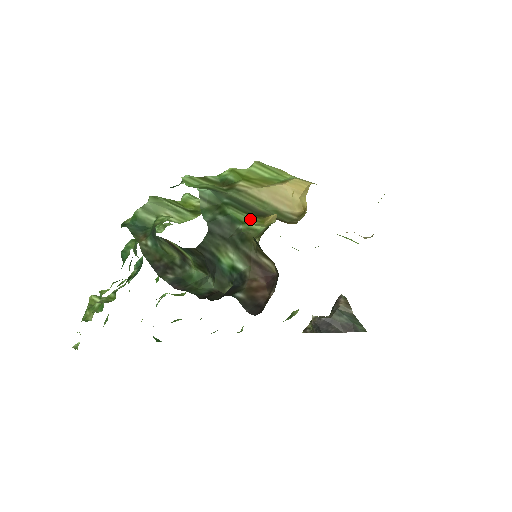
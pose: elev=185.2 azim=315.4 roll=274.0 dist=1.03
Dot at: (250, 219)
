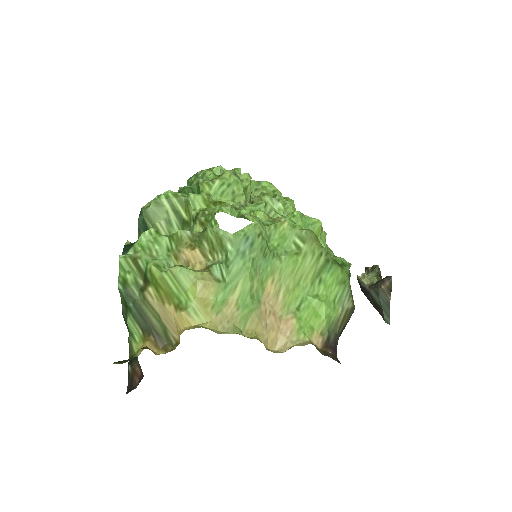
Dot at: (138, 332)
